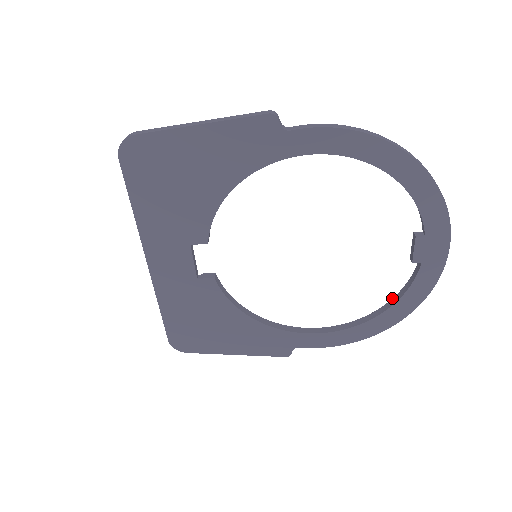
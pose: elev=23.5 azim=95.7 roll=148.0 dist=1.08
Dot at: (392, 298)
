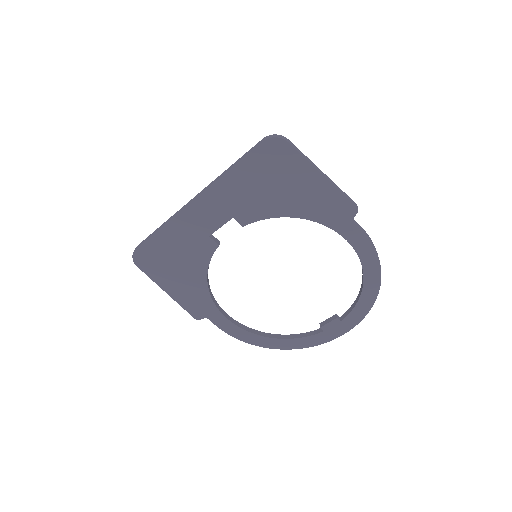
Dot at: occluded
